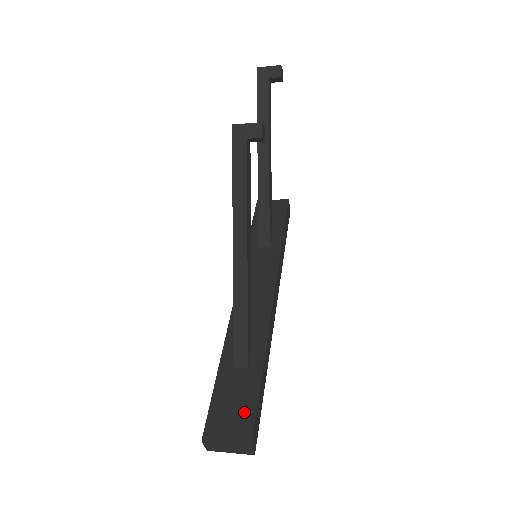
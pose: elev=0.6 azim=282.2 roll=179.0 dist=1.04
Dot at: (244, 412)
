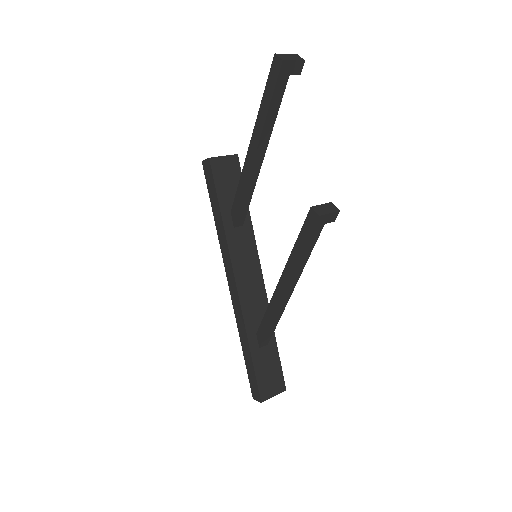
Dot at: (276, 374)
